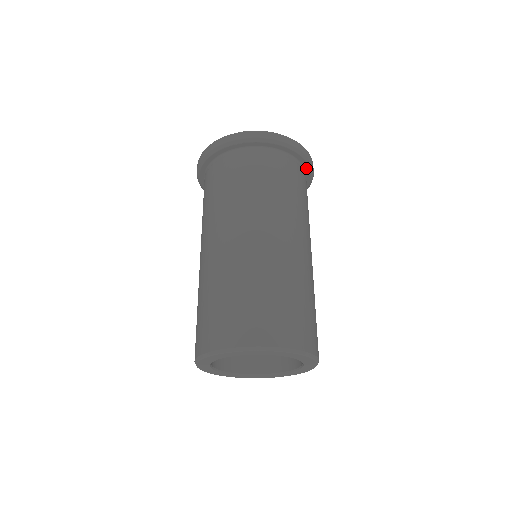
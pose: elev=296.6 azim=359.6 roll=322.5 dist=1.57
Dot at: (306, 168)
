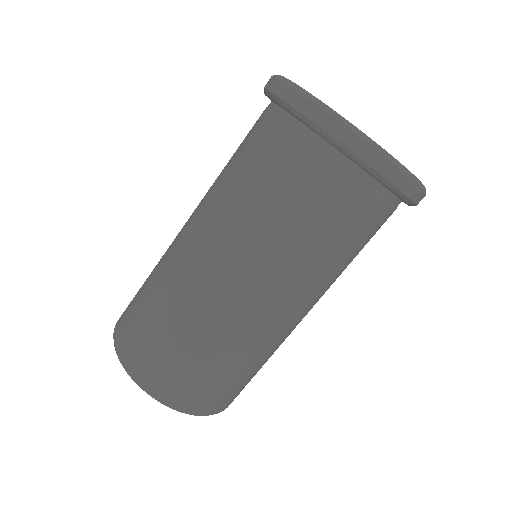
Dot at: occluded
